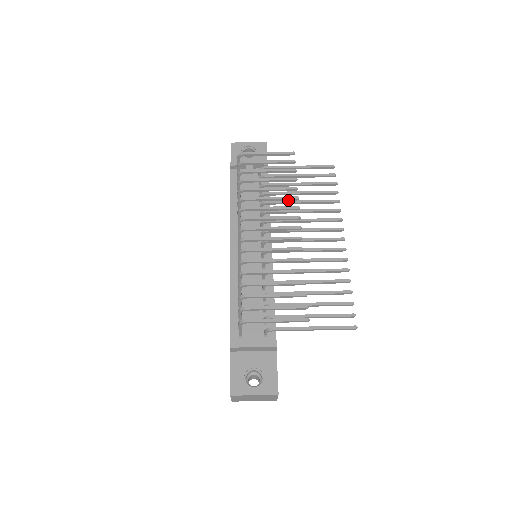
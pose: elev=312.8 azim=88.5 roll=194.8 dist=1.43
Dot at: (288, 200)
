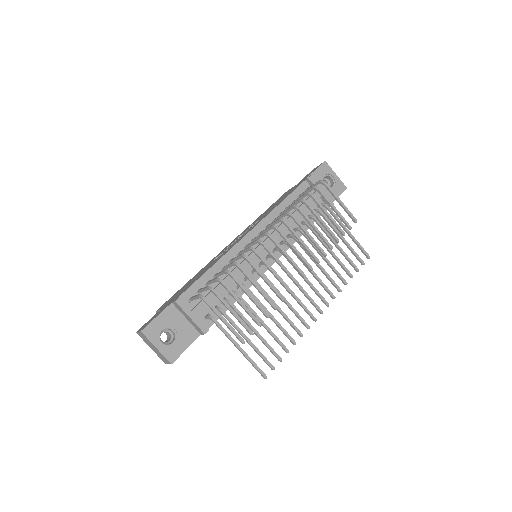
Dot at: (318, 249)
